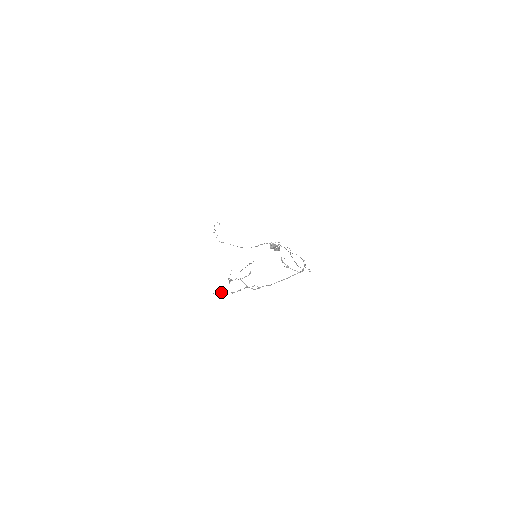
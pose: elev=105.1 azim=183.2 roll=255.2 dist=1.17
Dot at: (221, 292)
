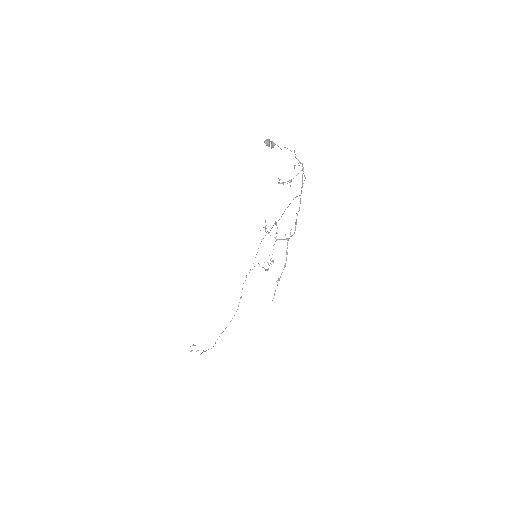
Dot at: occluded
